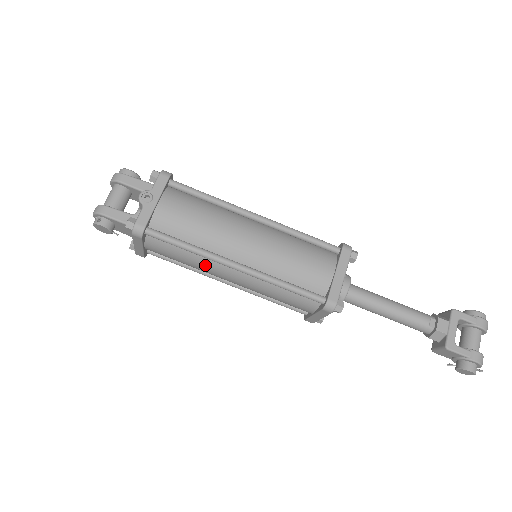
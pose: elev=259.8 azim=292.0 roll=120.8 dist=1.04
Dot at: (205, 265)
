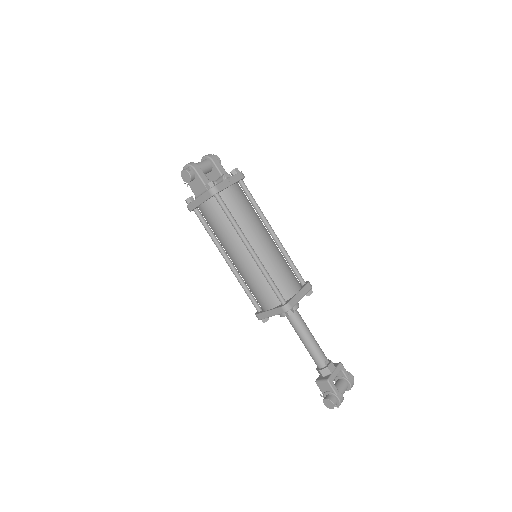
Dot at: (231, 238)
